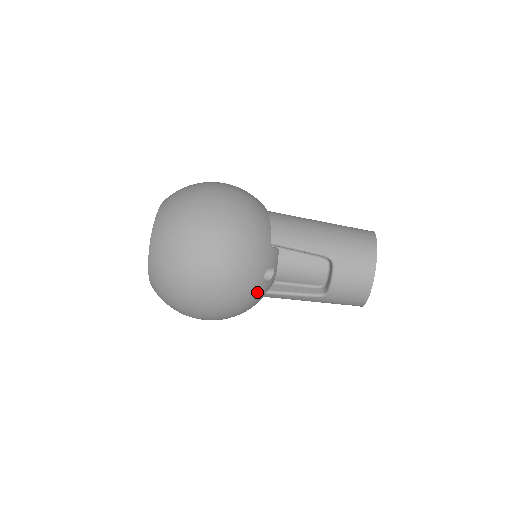
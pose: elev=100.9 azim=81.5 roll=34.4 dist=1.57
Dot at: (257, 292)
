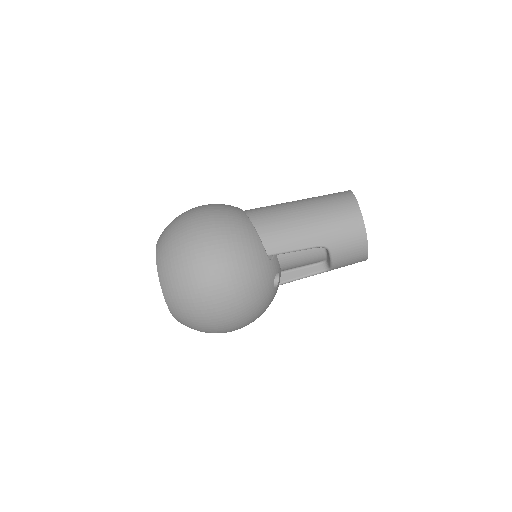
Dot at: (272, 298)
